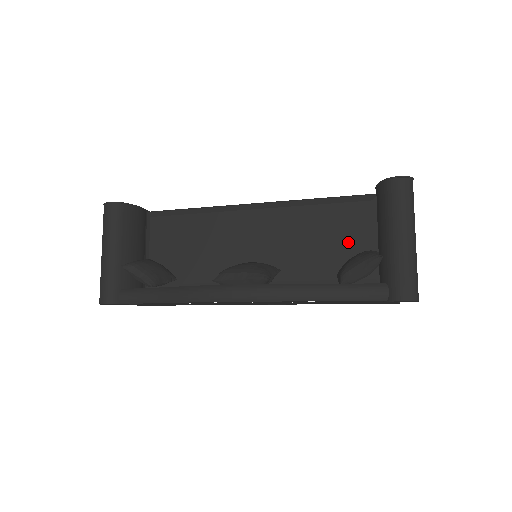
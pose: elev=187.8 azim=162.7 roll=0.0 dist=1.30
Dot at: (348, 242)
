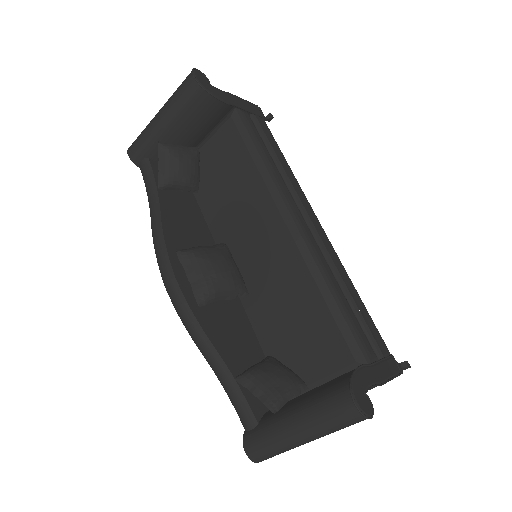
Dot at: (303, 353)
